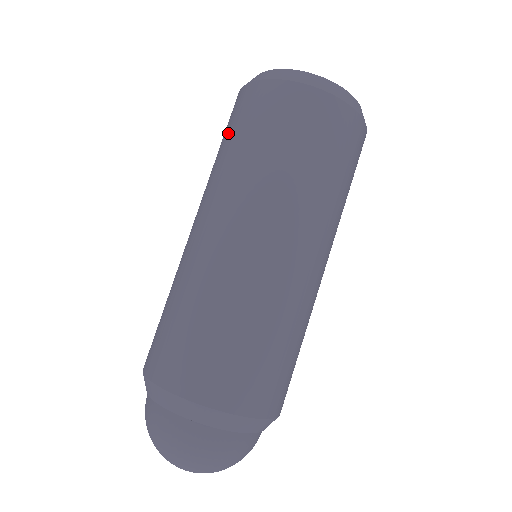
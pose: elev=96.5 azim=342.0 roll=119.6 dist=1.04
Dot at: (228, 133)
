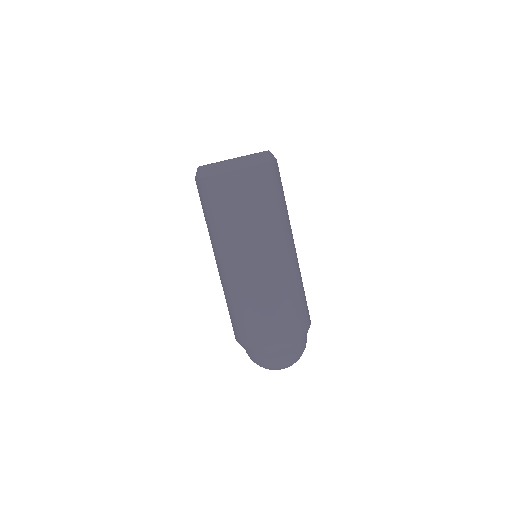
Dot at: occluded
